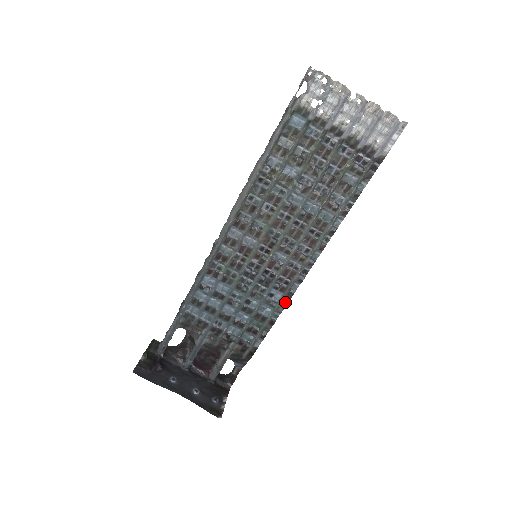
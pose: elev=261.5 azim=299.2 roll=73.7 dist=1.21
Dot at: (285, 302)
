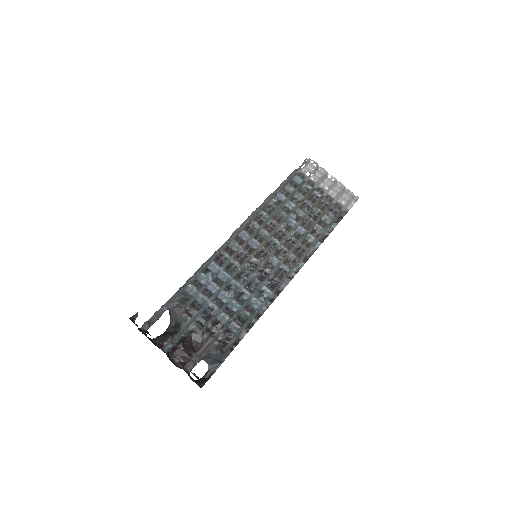
Dot at: (272, 300)
